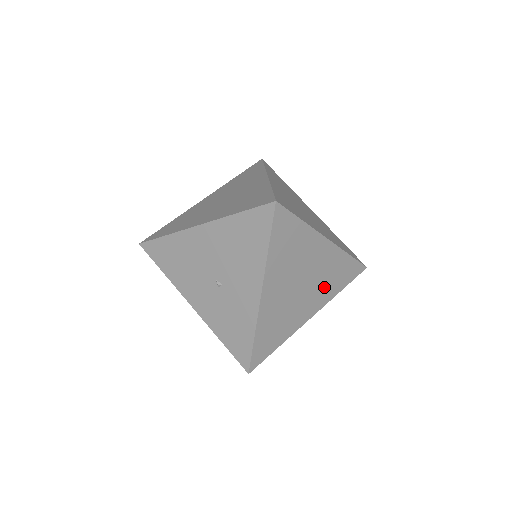
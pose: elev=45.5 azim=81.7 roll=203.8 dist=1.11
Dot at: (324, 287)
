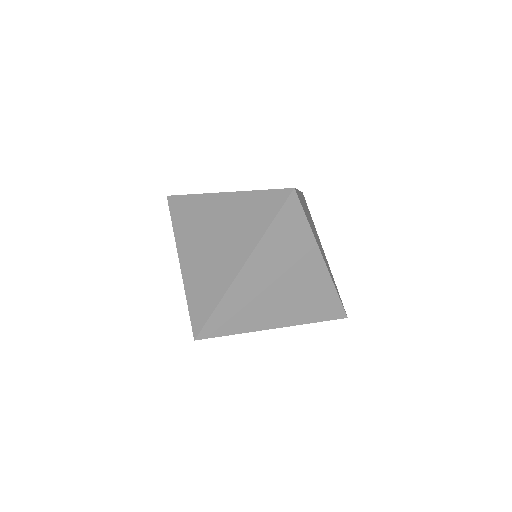
Dot at: occluded
